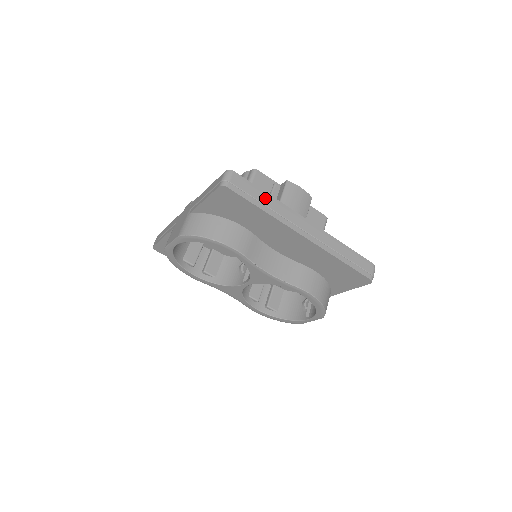
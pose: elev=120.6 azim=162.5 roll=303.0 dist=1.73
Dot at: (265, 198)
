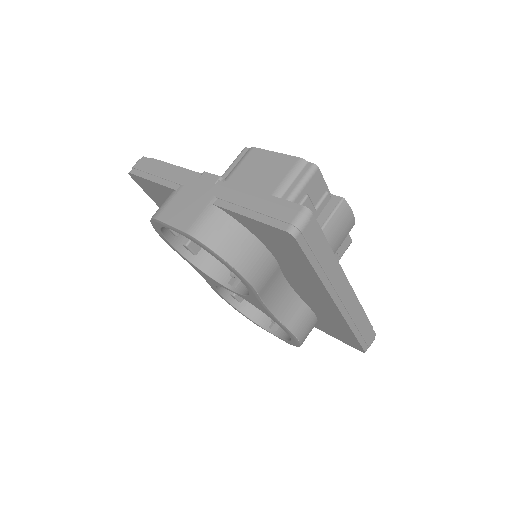
Dot at: (326, 257)
